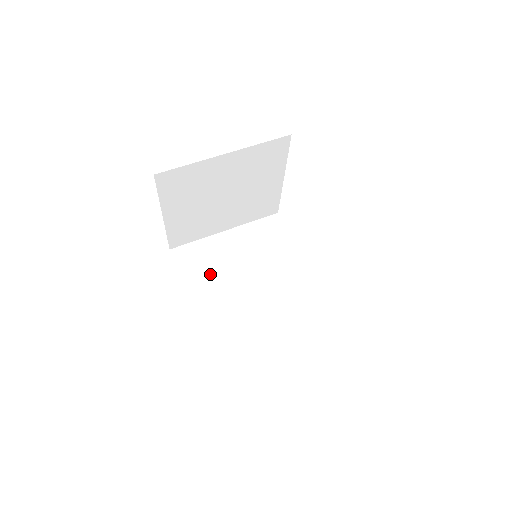
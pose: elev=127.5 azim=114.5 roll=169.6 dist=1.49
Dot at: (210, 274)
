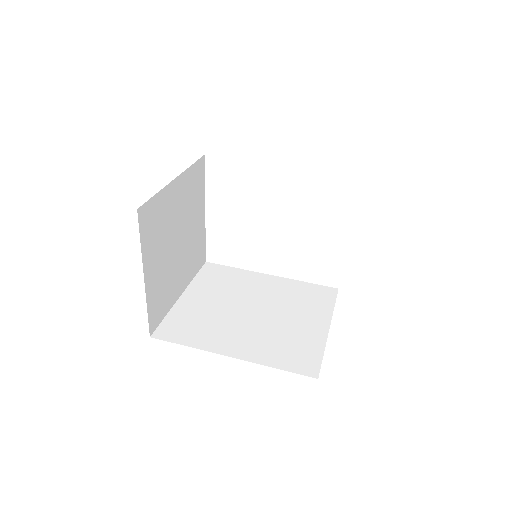
Dot at: (210, 327)
